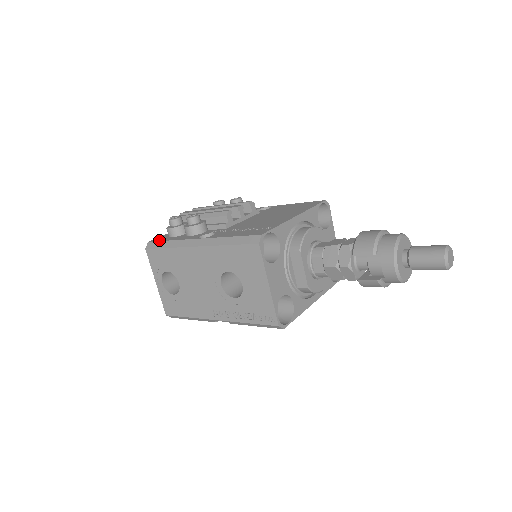
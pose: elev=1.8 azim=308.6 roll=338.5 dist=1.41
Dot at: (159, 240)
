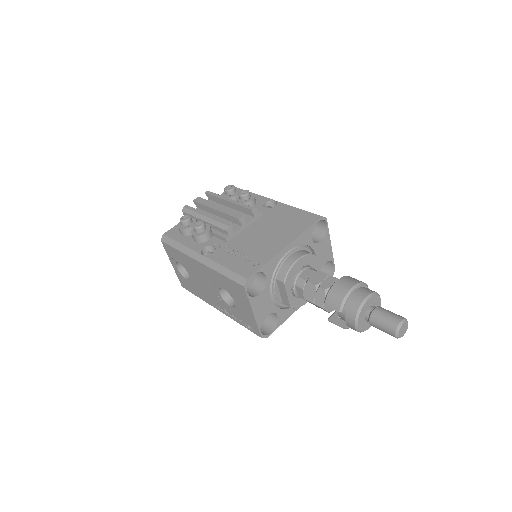
Dot at: (171, 236)
